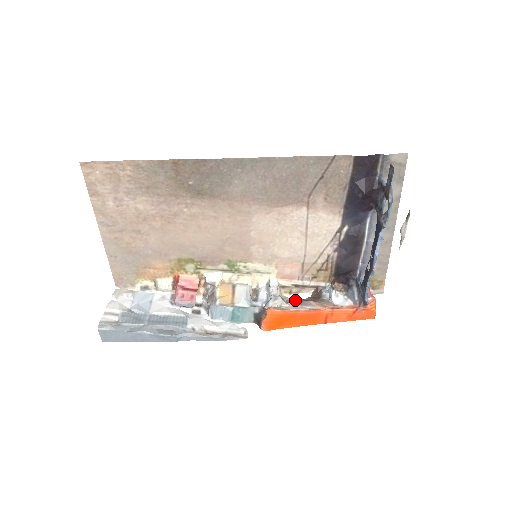
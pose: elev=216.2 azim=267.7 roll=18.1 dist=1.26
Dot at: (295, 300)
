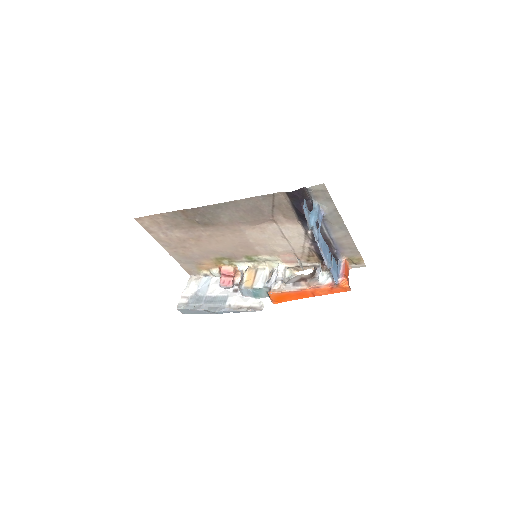
Dot at: (296, 279)
